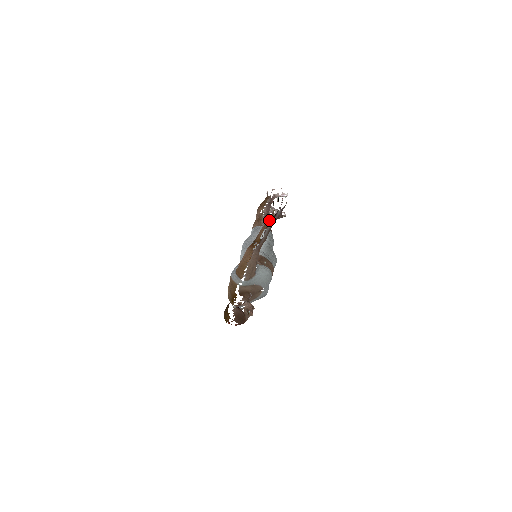
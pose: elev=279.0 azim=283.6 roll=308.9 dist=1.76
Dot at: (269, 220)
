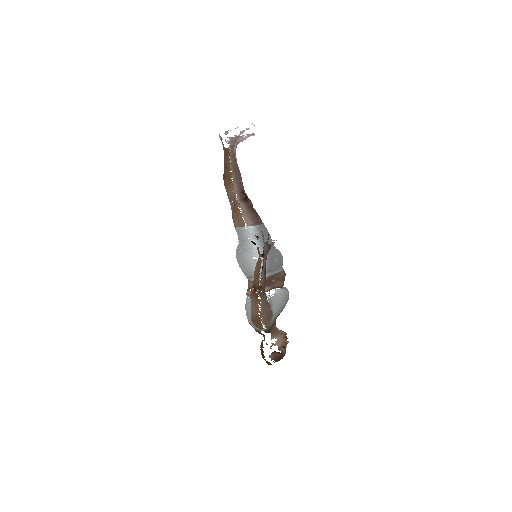
Dot at: (259, 263)
